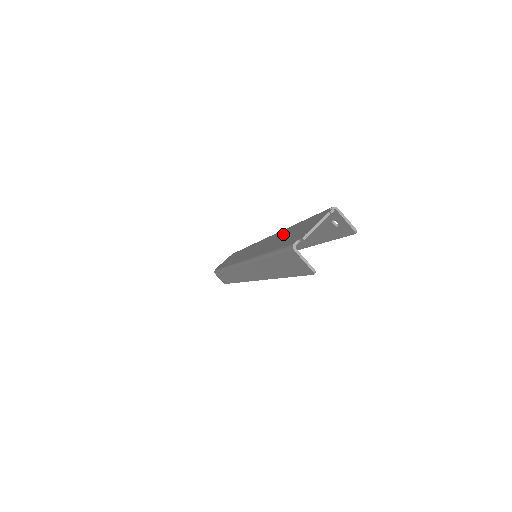
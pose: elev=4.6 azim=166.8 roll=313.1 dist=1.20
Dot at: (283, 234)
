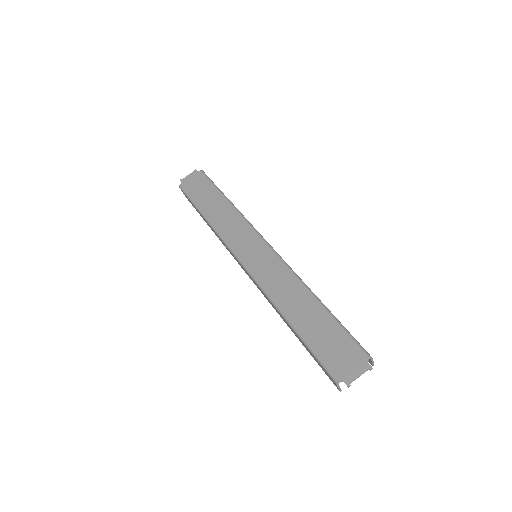
Dot at: (308, 307)
